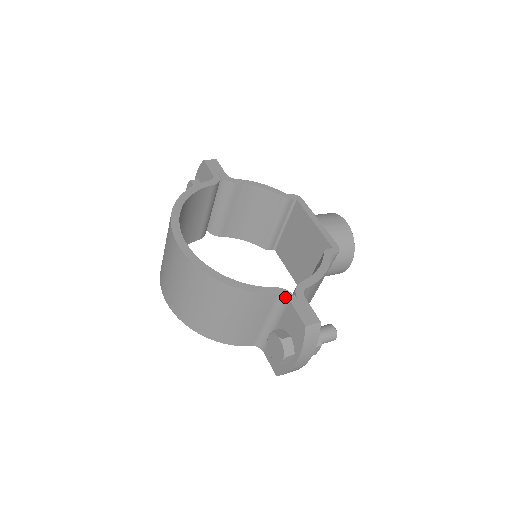
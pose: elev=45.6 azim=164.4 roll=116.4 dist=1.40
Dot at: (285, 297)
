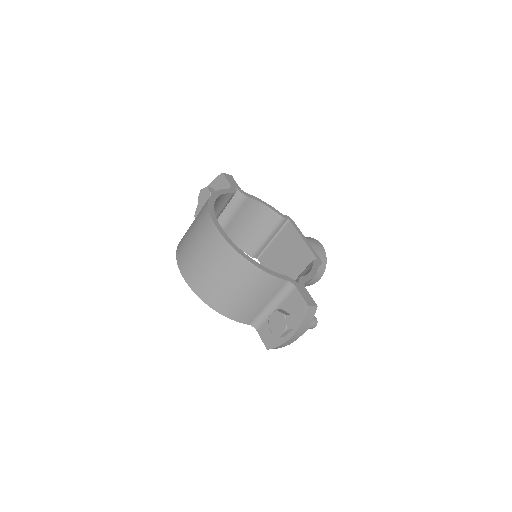
Dot at: (293, 284)
